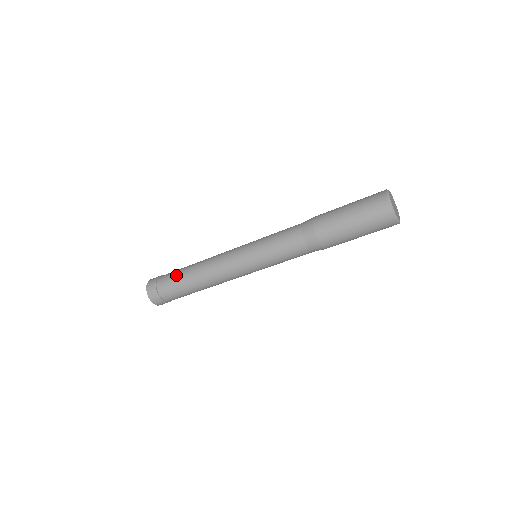
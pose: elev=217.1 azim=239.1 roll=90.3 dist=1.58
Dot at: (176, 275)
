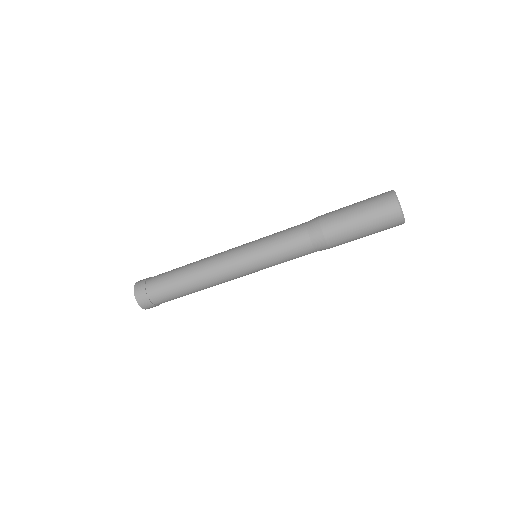
Dot at: (169, 274)
